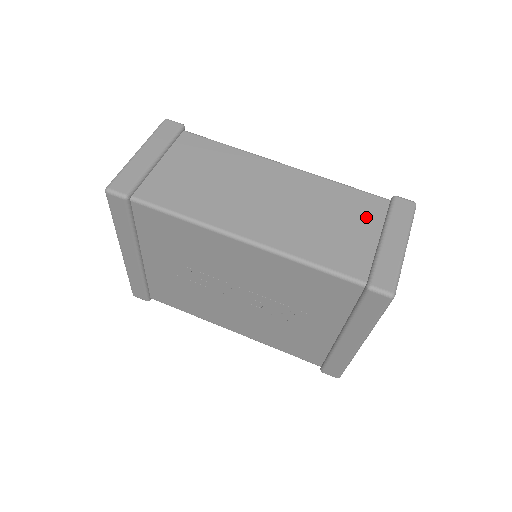
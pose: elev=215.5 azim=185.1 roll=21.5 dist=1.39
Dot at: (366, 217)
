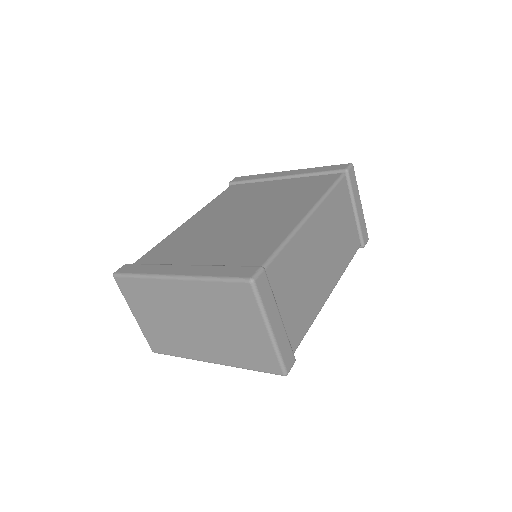
Dot at: (346, 204)
